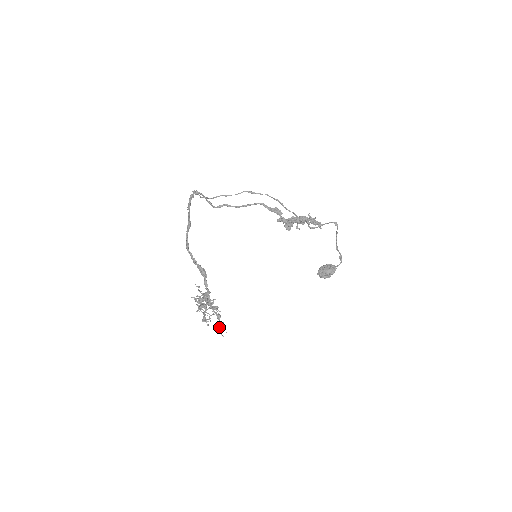
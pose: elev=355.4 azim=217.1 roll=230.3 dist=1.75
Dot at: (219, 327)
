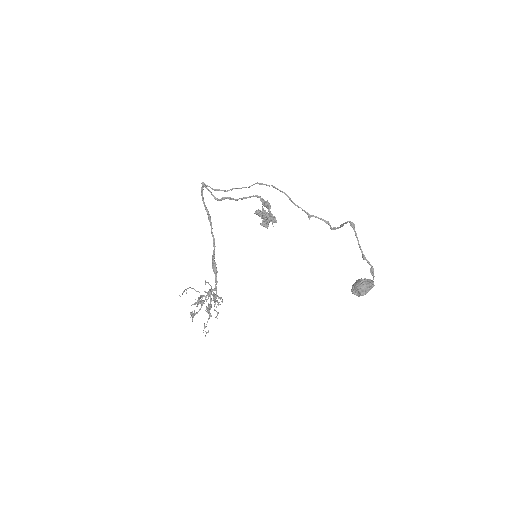
Dot at: (205, 326)
